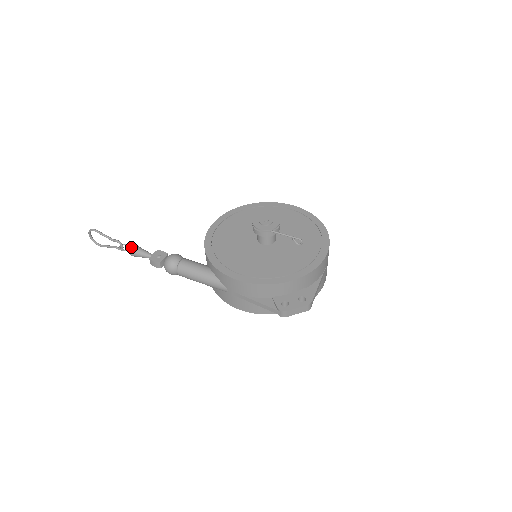
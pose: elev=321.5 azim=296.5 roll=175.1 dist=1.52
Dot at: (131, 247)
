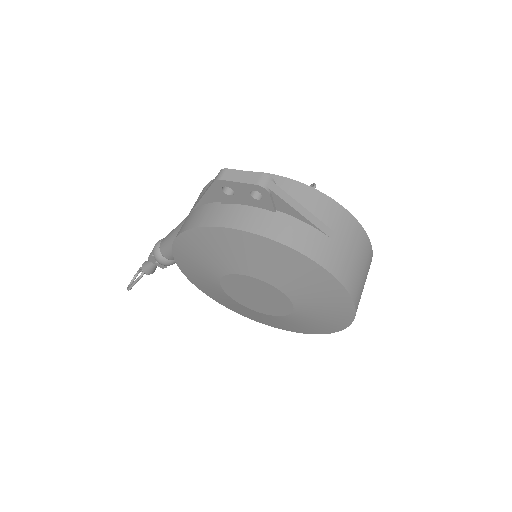
Dot at: occluded
